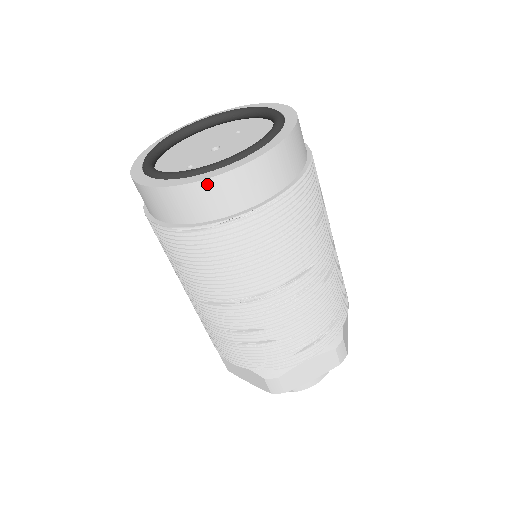
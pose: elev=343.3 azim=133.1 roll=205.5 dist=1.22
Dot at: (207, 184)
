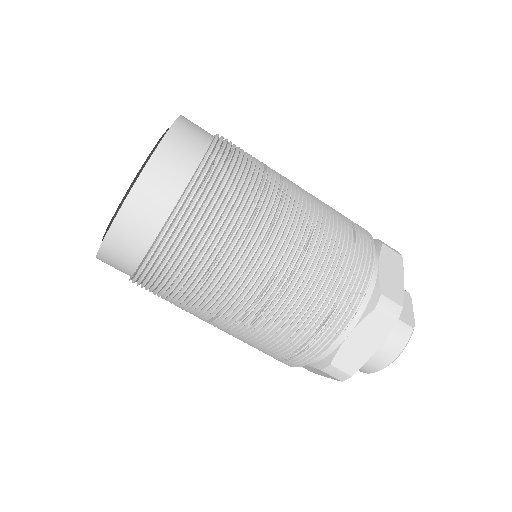
Dot at: occluded
